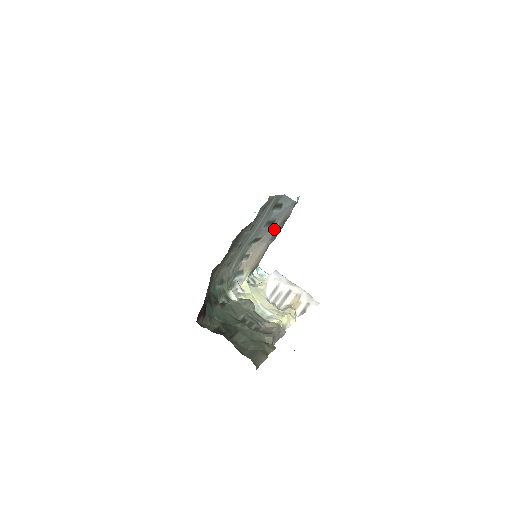
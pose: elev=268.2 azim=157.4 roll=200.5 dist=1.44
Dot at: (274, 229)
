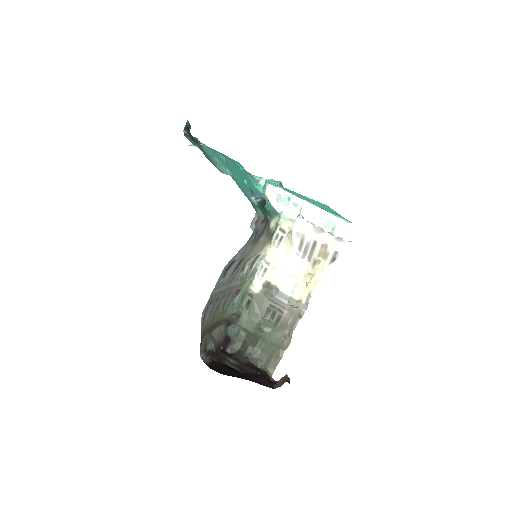
Dot at: (252, 248)
